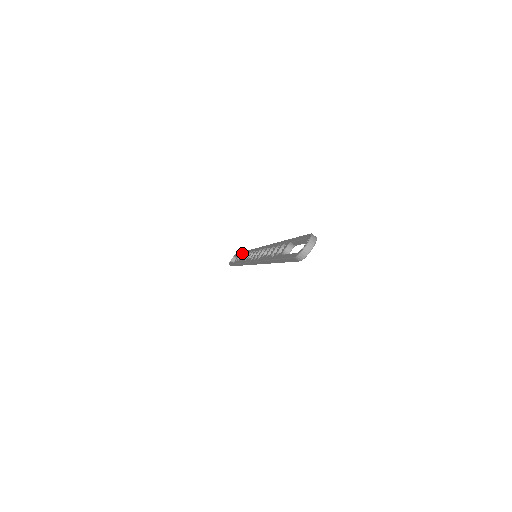
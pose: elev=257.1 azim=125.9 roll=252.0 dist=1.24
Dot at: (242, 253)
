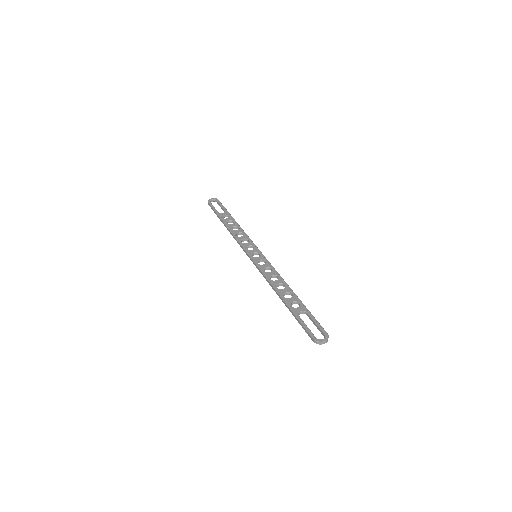
Dot at: (232, 219)
